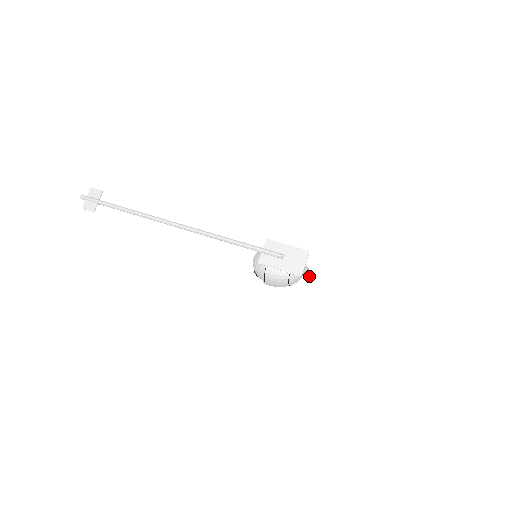
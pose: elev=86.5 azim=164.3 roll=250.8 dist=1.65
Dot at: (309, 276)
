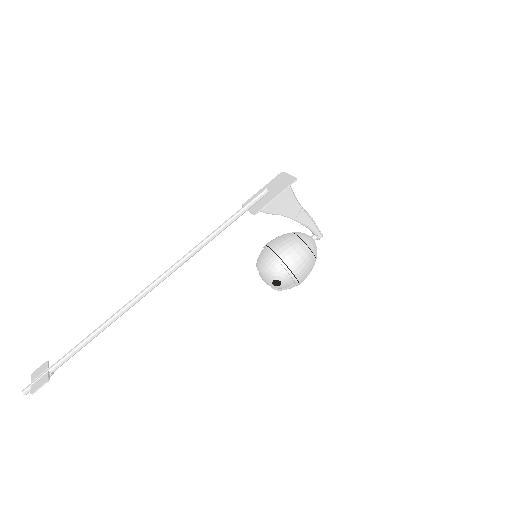
Dot at: (317, 227)
